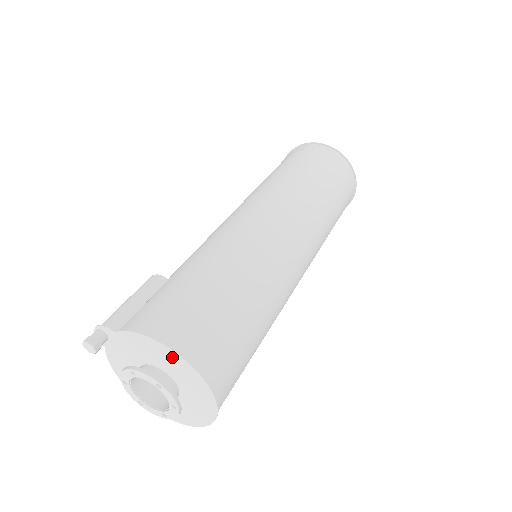
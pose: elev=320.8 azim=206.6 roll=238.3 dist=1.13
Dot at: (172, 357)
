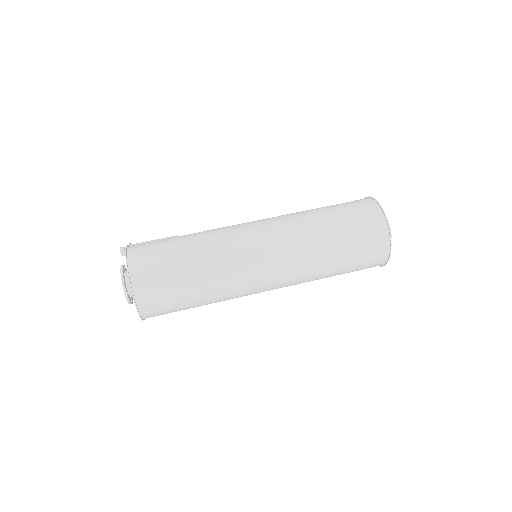
Dot at: occluded
